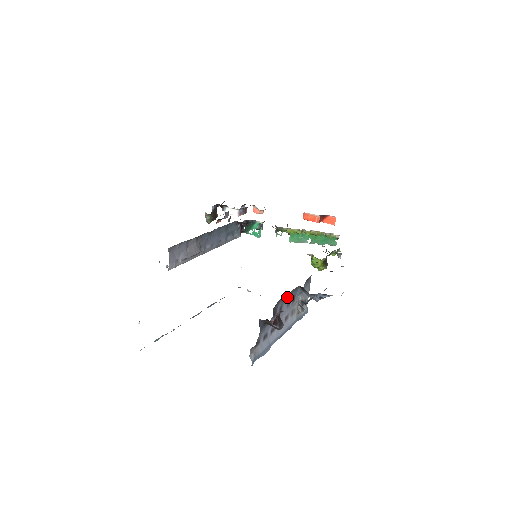
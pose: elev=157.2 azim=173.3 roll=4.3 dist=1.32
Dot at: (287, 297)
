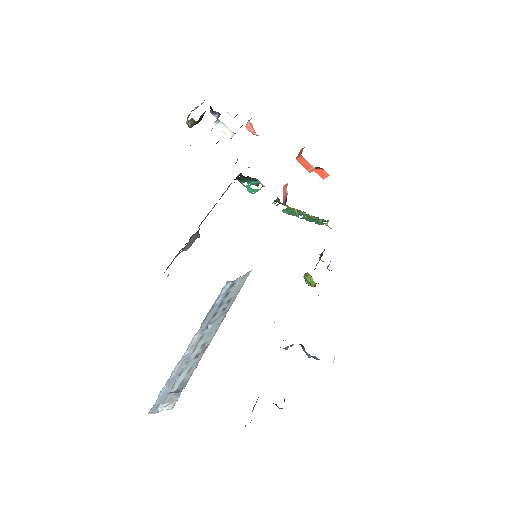
Dot at: occluded
